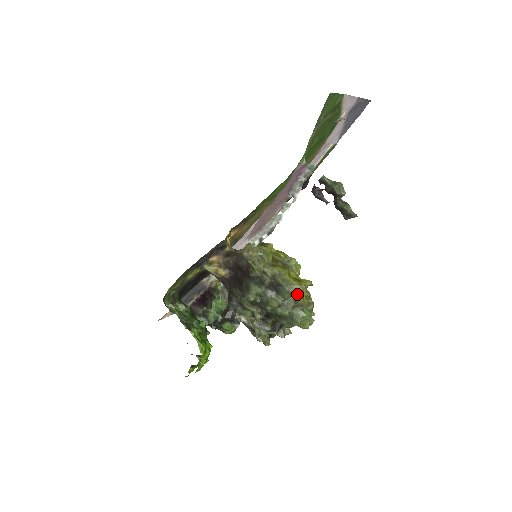
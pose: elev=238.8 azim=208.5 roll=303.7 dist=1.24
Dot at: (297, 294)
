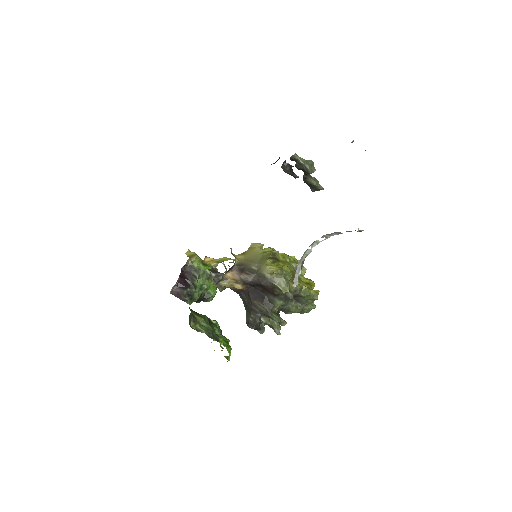
Dot at: (313, 299)
